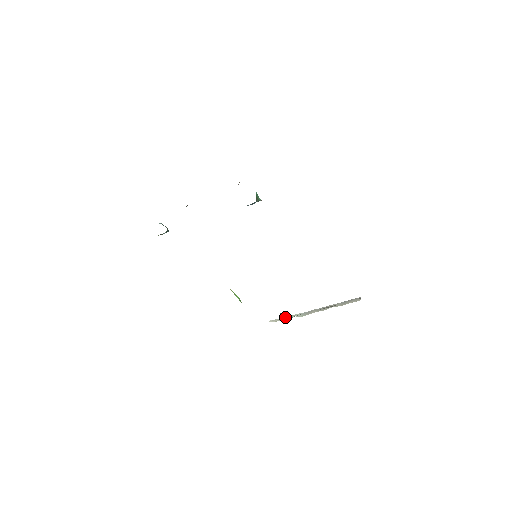
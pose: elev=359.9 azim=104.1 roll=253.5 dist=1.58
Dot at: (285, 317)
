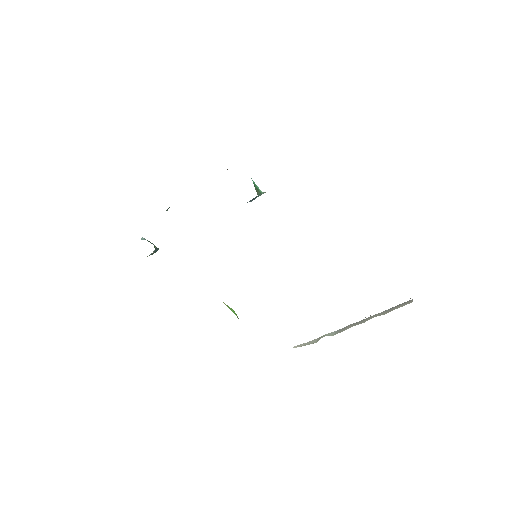
Dot at: occluded
